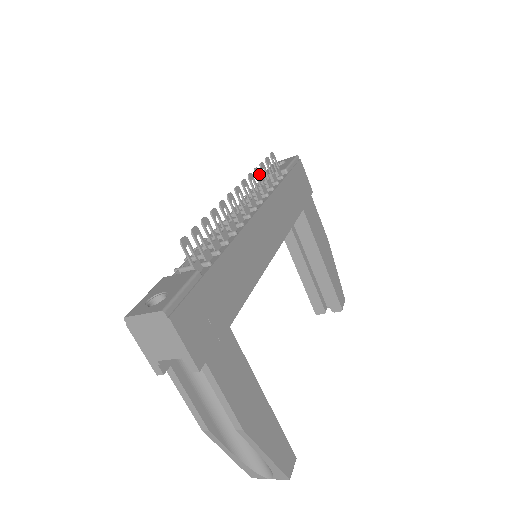
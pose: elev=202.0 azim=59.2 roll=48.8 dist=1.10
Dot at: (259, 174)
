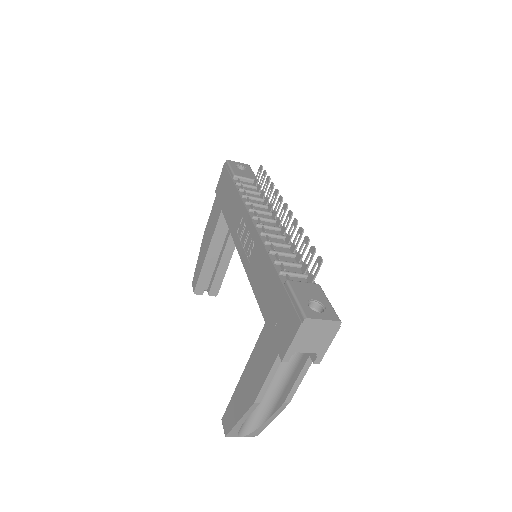
Dot at: (271, 188)
